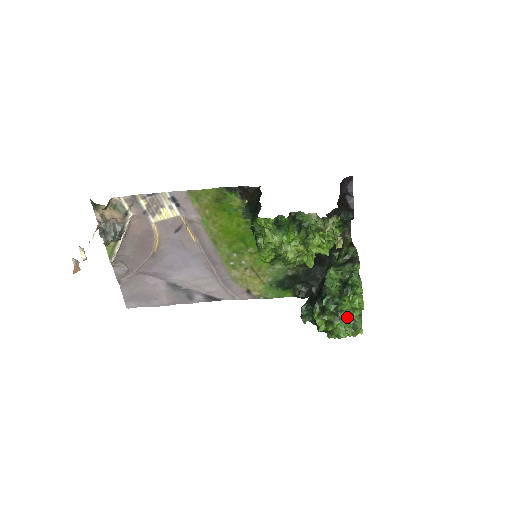
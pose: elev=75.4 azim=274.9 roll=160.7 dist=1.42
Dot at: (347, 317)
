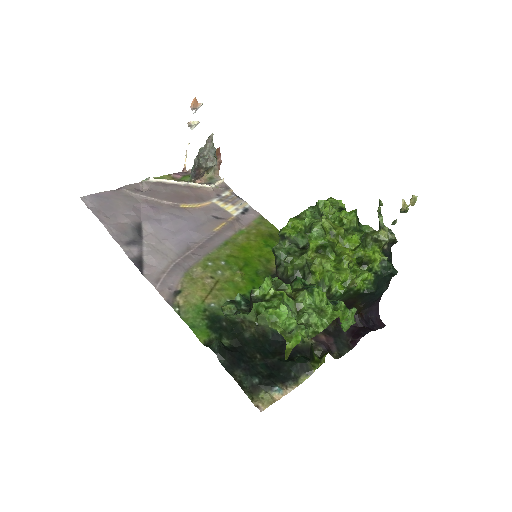
Dot at: (301, 314)
